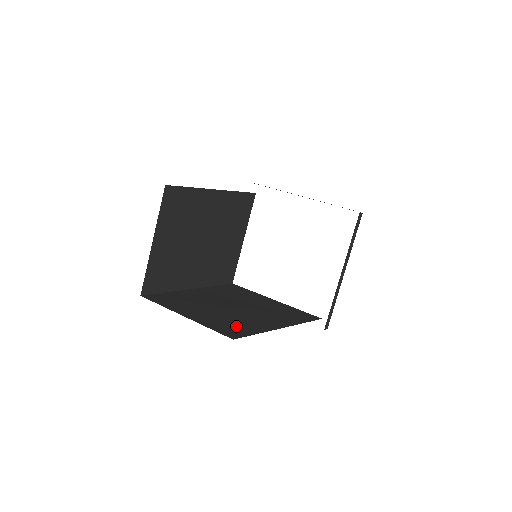
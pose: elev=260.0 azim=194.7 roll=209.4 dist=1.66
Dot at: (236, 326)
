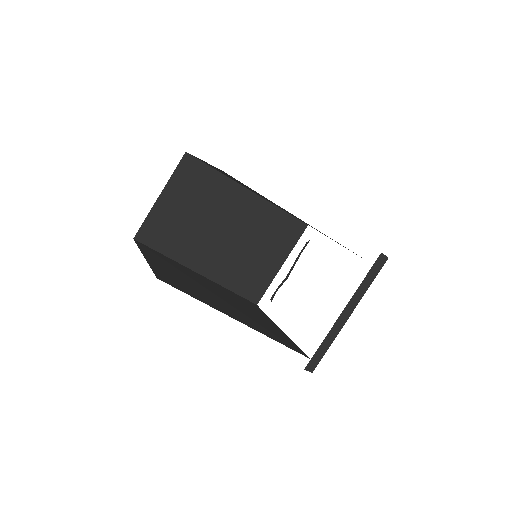
Dot at: (183, 286)
